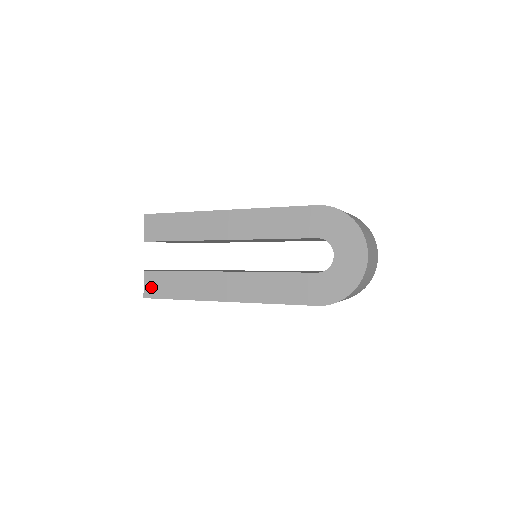
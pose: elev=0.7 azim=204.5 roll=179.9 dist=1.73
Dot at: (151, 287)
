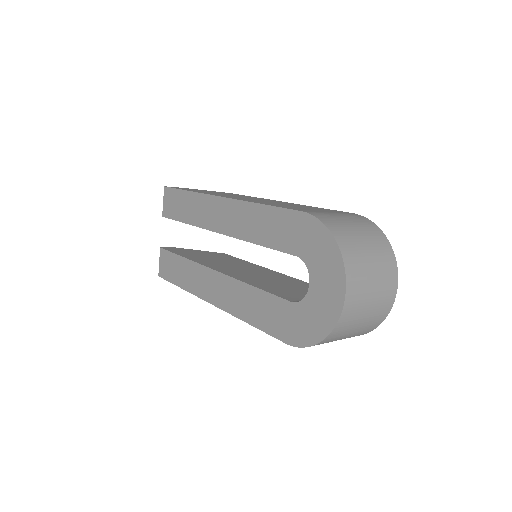
Dot at: (163, 267)
